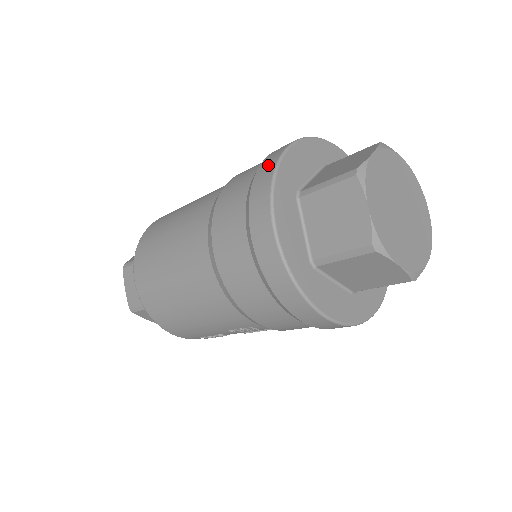
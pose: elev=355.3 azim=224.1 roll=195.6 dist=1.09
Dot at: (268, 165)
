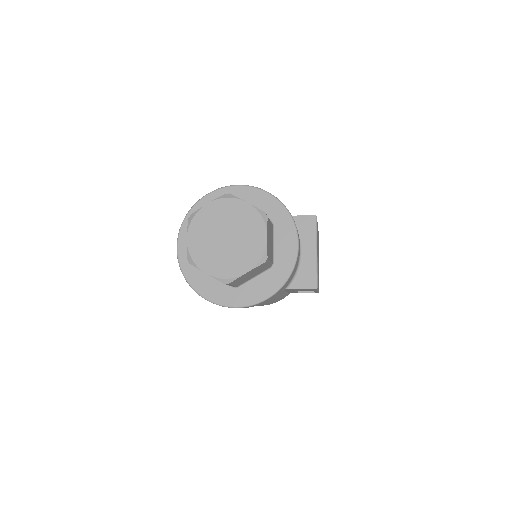
Dot at: occluded
